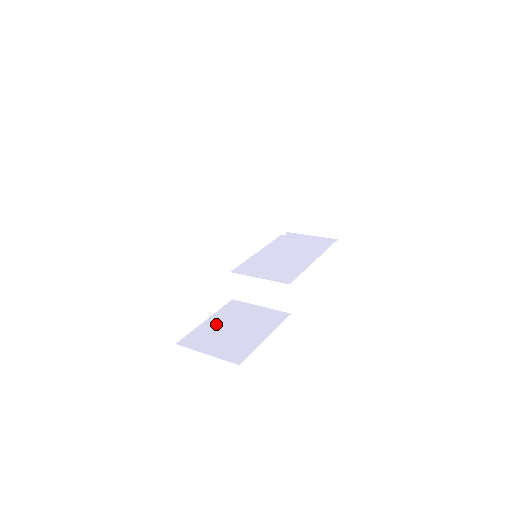
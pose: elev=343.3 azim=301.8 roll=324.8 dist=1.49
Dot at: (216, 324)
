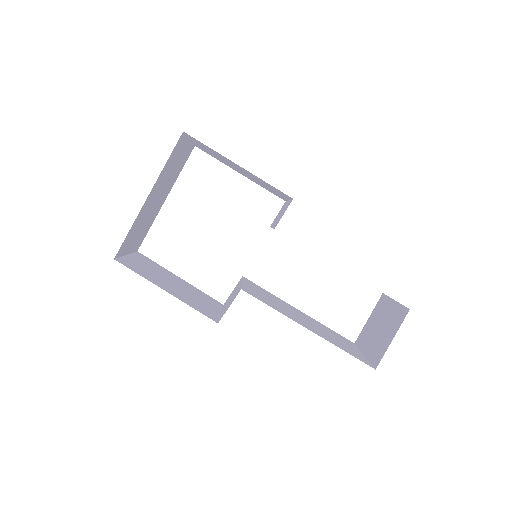
Dot at: (176, 278)
